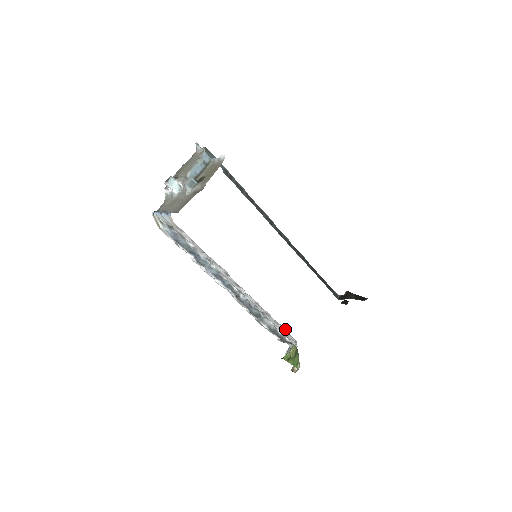
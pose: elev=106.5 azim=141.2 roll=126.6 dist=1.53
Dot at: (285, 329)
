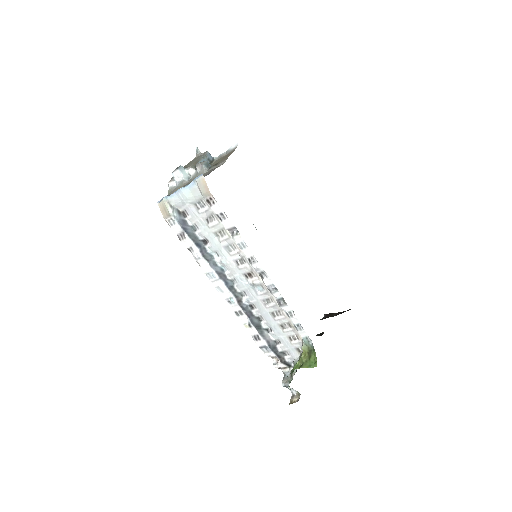
Dot at: (292, 333)
